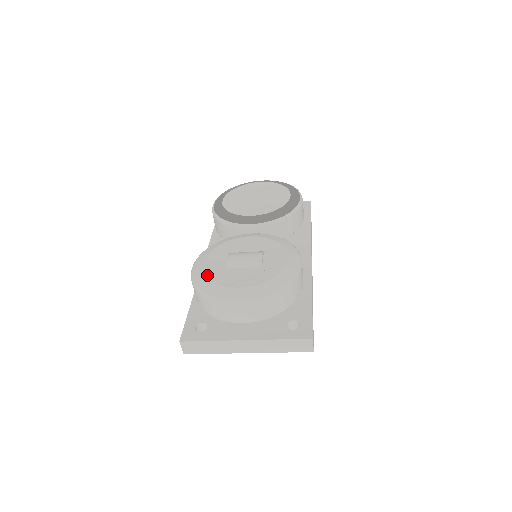
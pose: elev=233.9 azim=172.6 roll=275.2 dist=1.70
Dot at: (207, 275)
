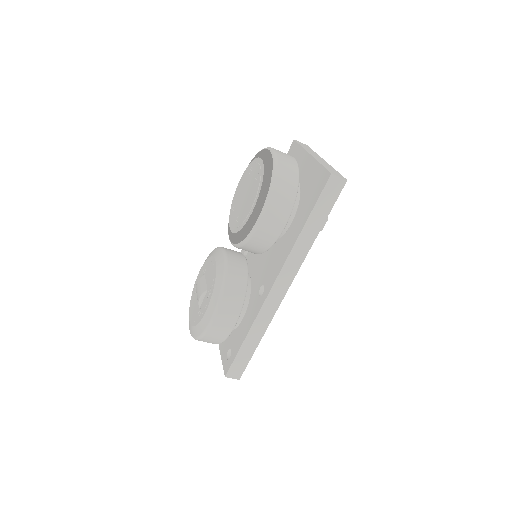
Dot at: (193, 290)
